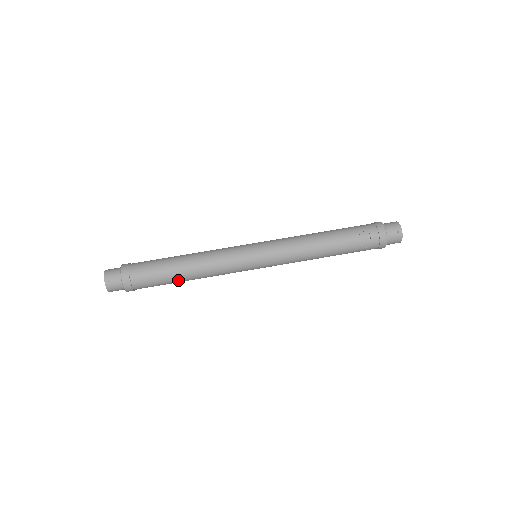
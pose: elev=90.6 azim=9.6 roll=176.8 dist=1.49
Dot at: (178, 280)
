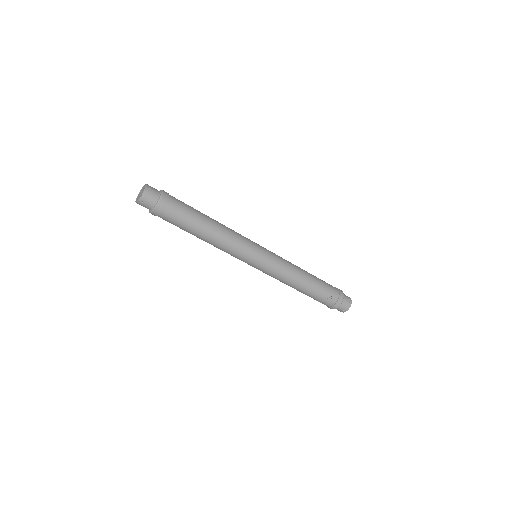
Dot at: (192, 234)
